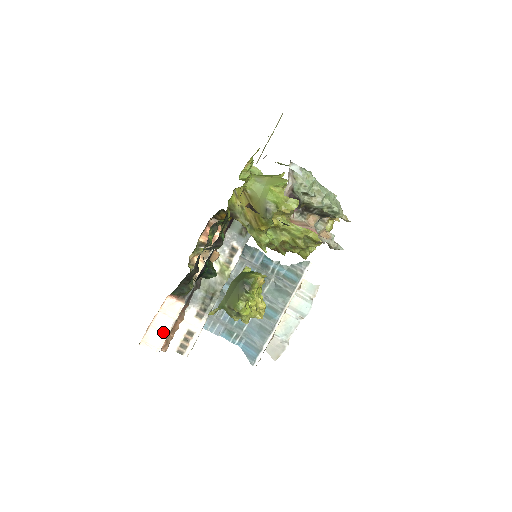
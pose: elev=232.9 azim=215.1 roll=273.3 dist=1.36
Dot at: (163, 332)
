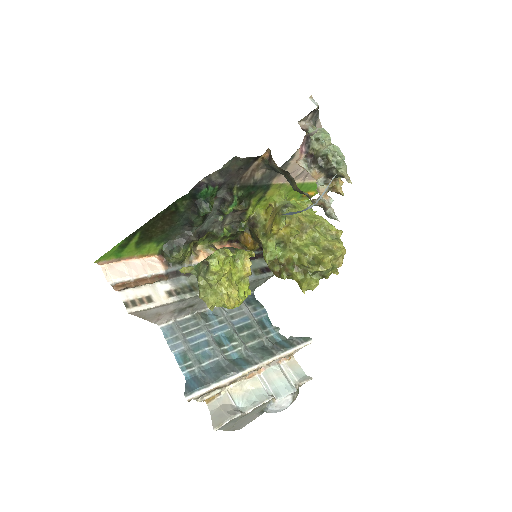
Dot at: (128, 273)
